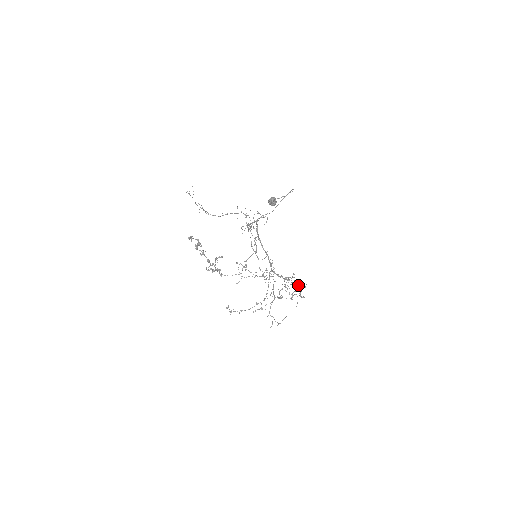
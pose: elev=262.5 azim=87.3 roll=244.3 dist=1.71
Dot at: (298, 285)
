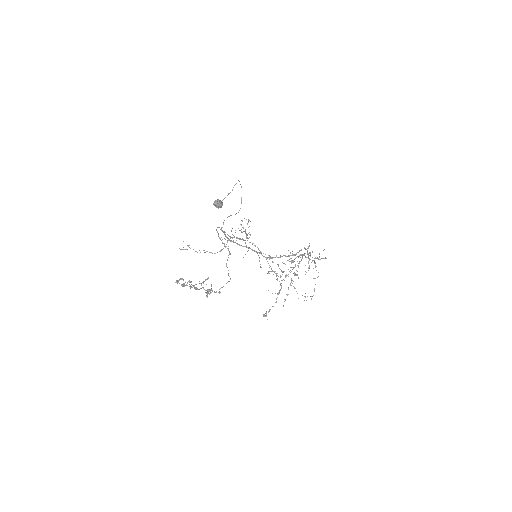
Dot at: (310, 252)
